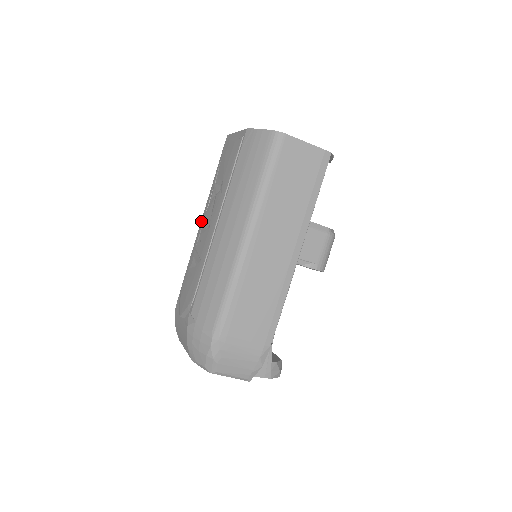
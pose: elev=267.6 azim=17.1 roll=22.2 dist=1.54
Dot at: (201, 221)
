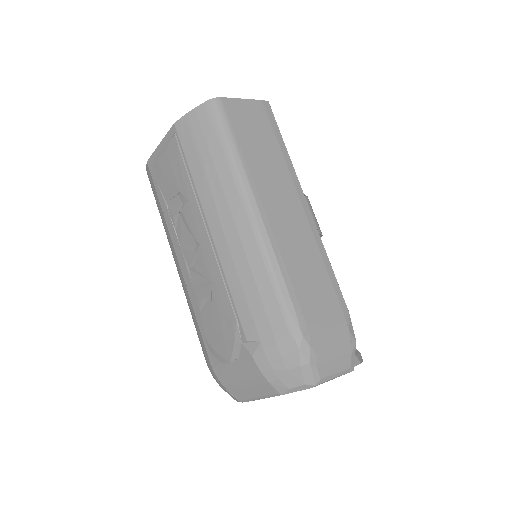
Dot at: (178, 257)
